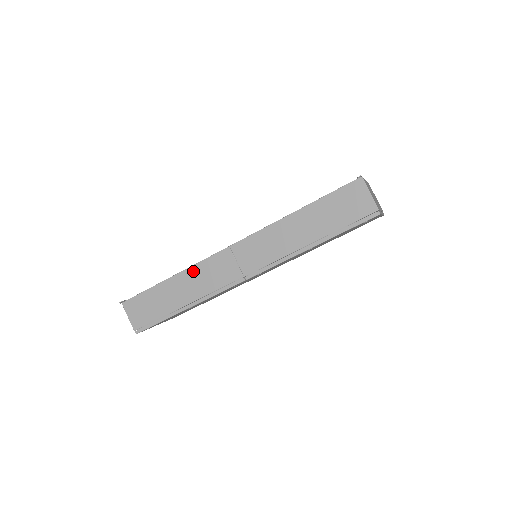
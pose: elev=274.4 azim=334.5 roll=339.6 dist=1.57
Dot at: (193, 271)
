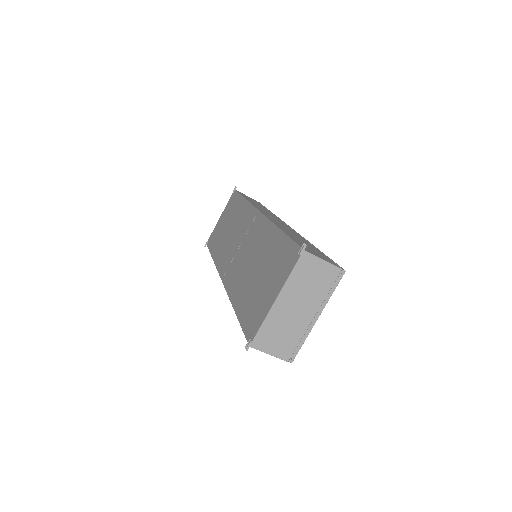
Dot at: occluded
